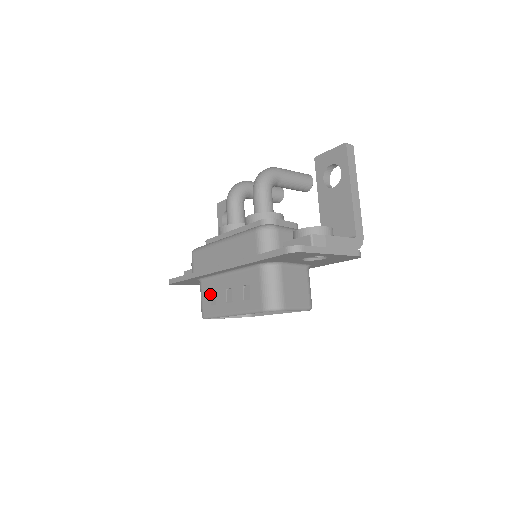
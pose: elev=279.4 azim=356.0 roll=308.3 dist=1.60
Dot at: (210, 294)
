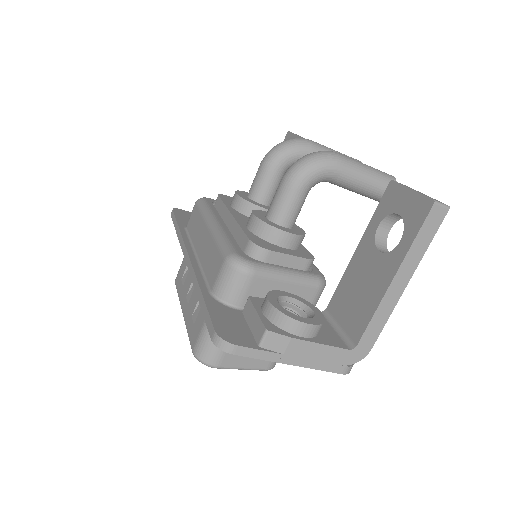
Dot at: (186, 267)
